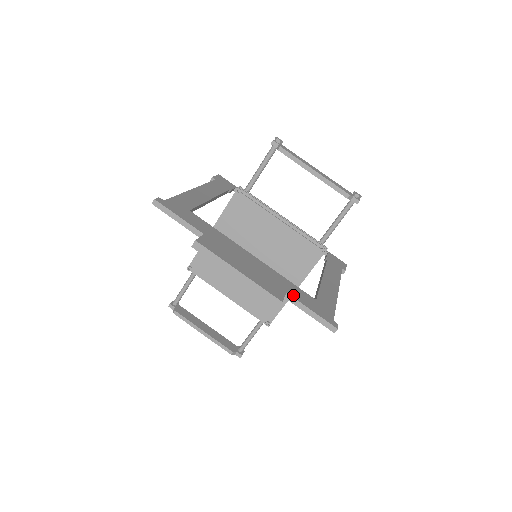
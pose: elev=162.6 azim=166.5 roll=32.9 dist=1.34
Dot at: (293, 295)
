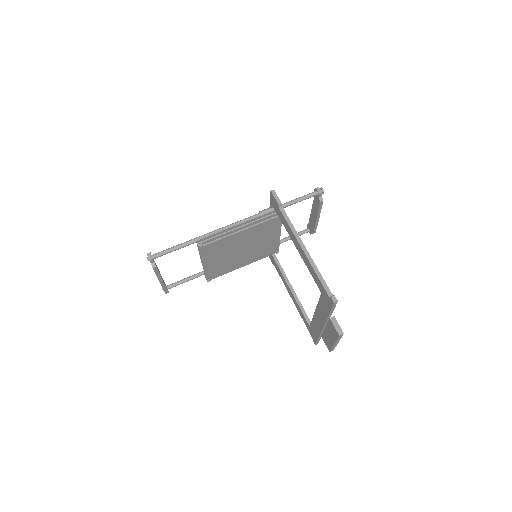
Dot at: occluded
